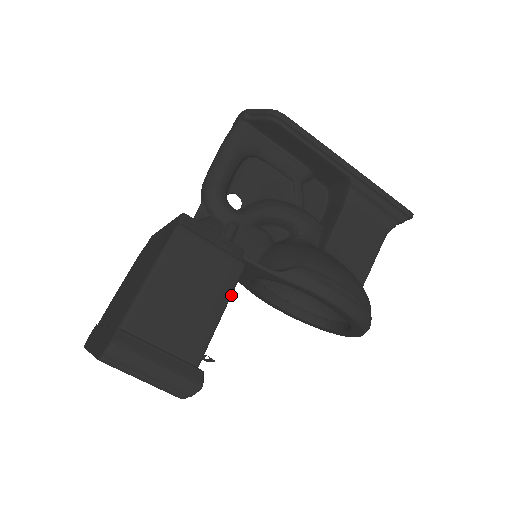
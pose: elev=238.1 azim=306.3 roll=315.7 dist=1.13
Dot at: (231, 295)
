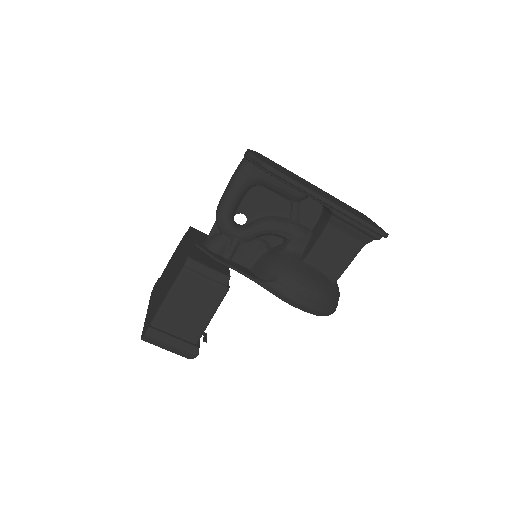
Dot at: occluded
